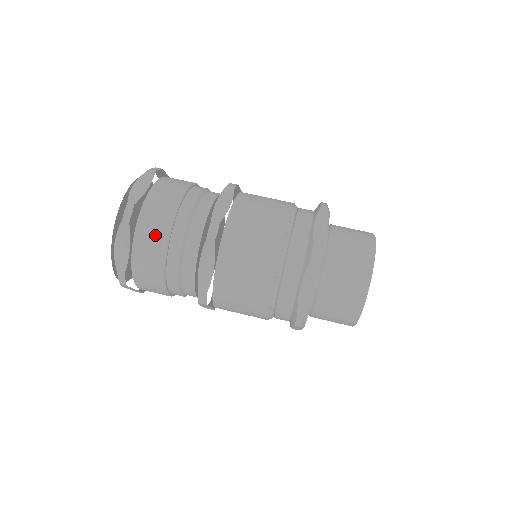
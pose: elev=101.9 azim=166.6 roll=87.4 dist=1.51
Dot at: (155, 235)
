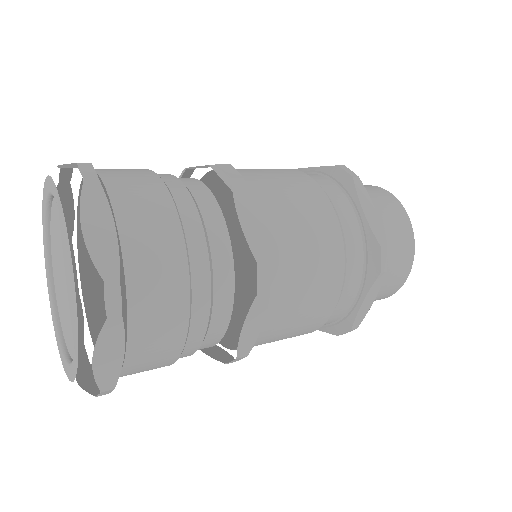
Dot at: (166, 314)
